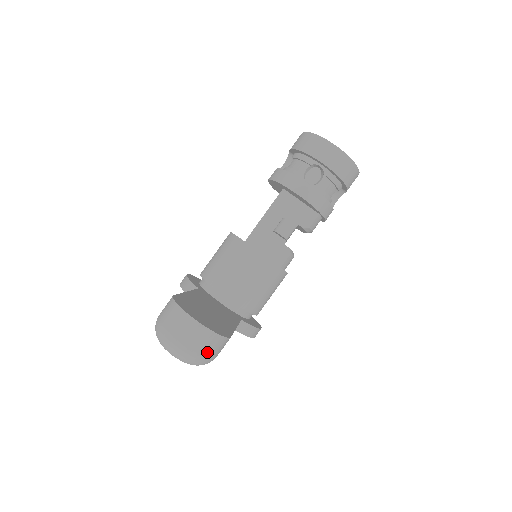
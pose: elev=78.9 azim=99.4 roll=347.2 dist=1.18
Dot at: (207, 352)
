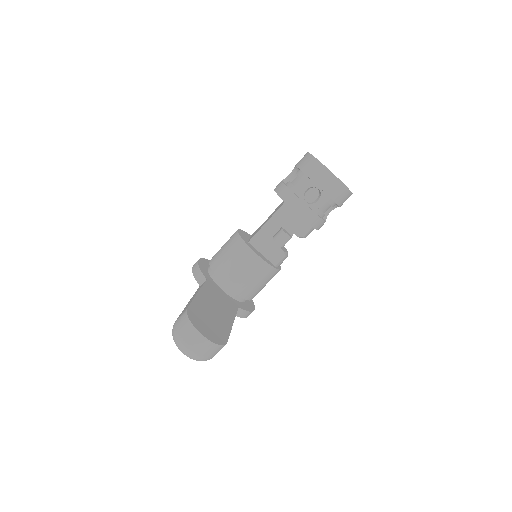
Dot at: (209, 355)
